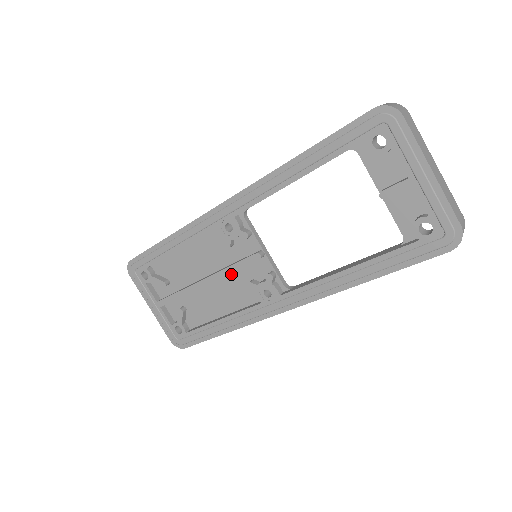
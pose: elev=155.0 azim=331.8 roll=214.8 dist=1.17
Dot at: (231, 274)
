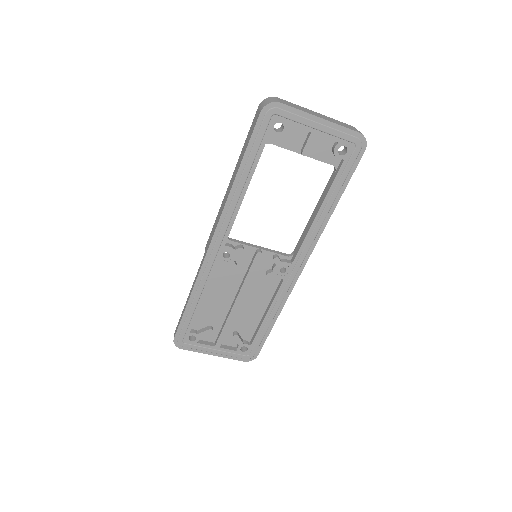
Dot at: (249, 282)
